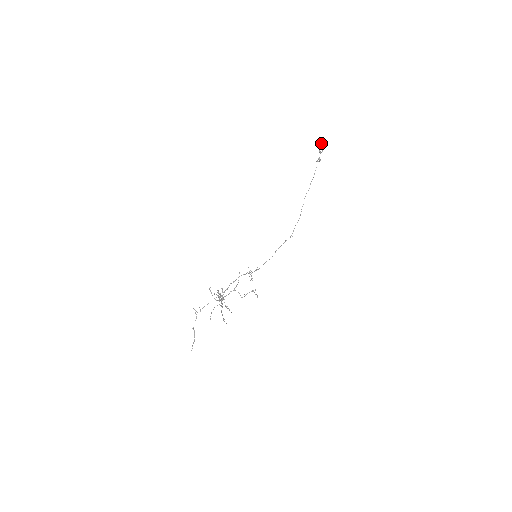
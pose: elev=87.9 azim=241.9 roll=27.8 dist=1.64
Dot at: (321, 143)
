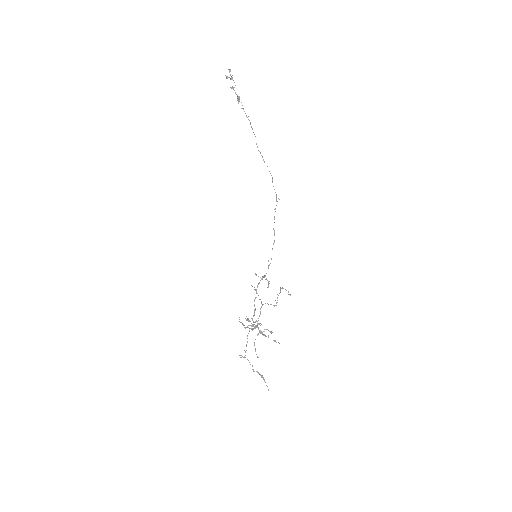
Dot at: (226, 77)
